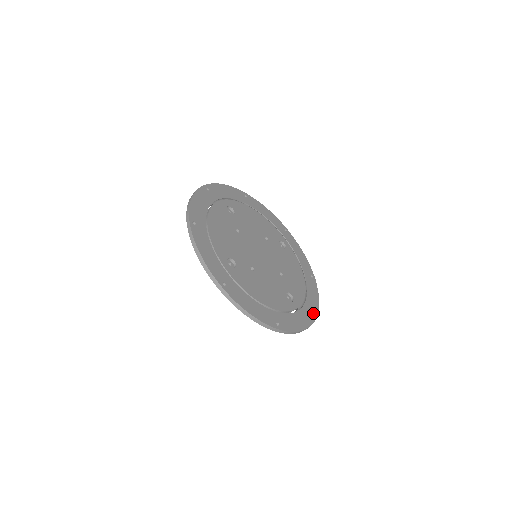
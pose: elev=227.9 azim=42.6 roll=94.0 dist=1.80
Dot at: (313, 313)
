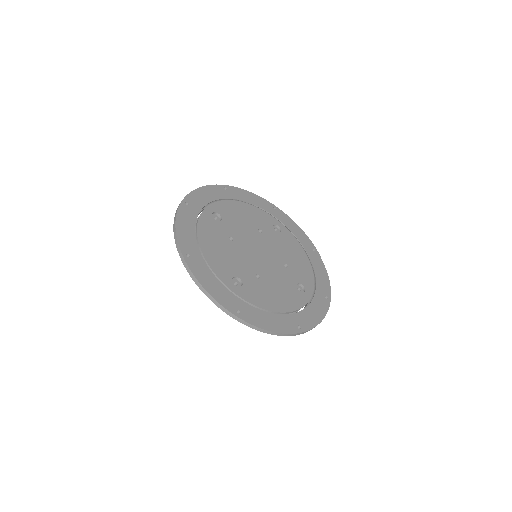
Dot at: (326, 293)
